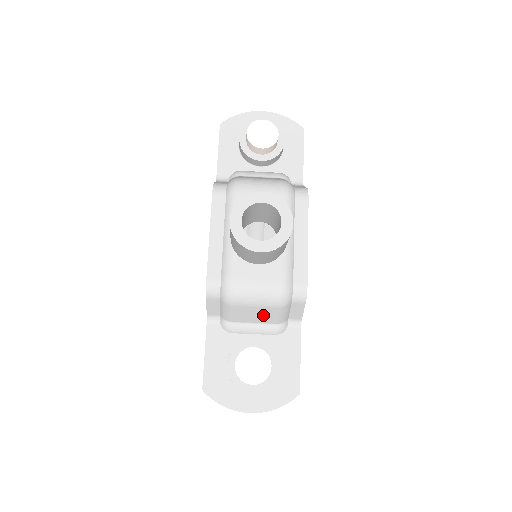
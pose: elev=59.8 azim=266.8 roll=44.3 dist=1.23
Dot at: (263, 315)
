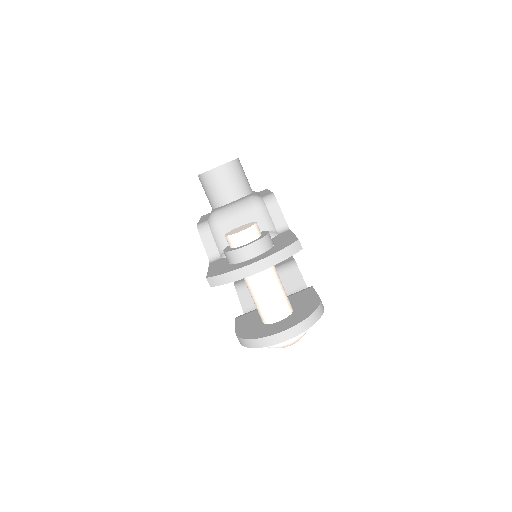
Dot at: occluded
